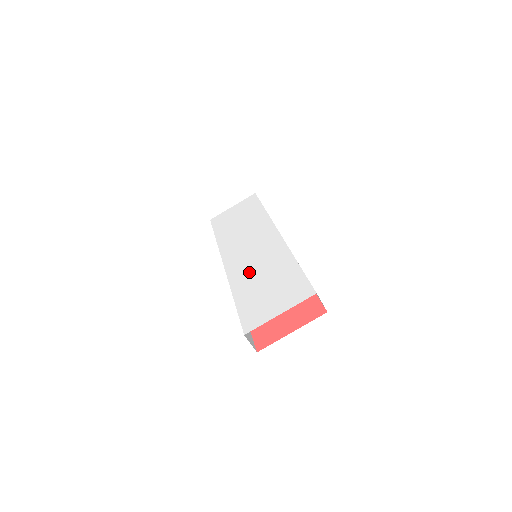
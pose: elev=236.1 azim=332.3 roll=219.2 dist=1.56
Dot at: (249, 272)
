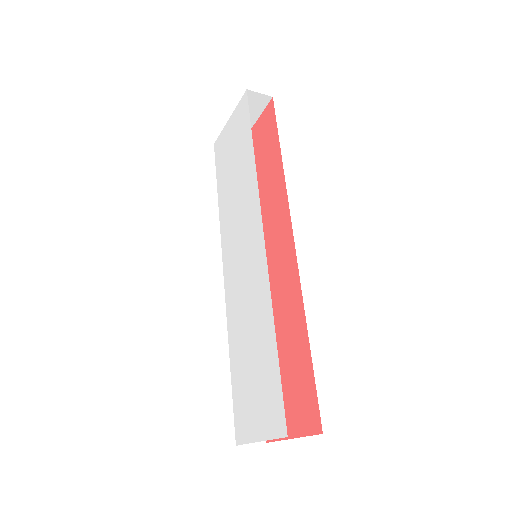
Dot at: (239, 315)
